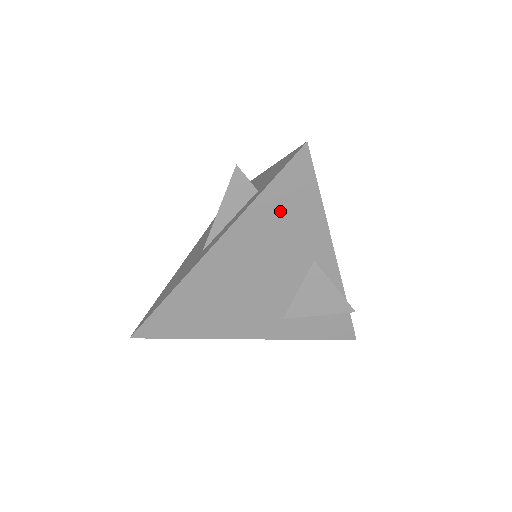
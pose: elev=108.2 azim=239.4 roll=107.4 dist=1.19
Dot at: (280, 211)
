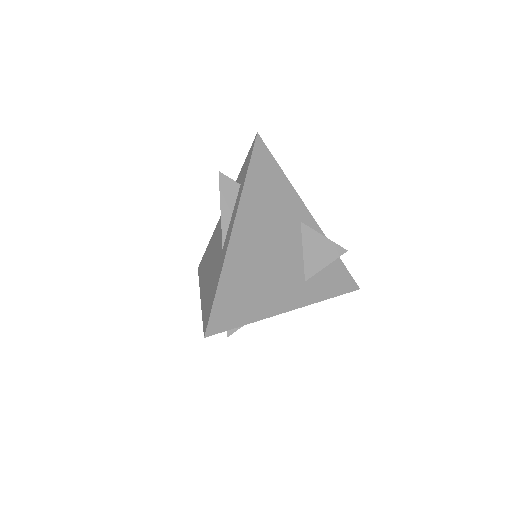
Dot at: (263, 186)
